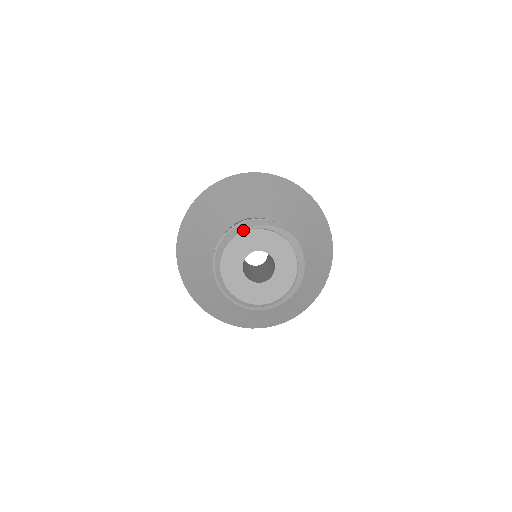
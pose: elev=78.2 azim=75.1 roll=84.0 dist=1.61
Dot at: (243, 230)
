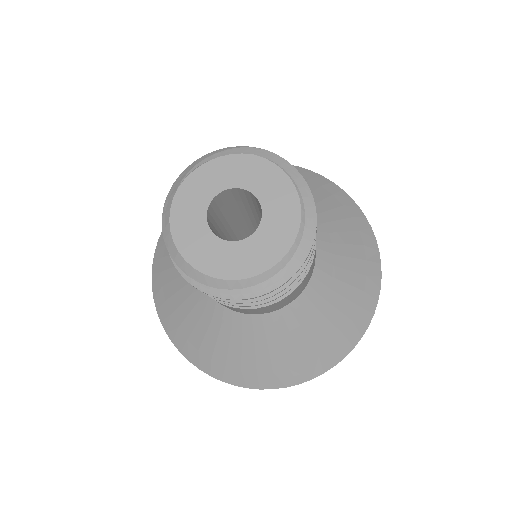
Dot at: (177, 186)
